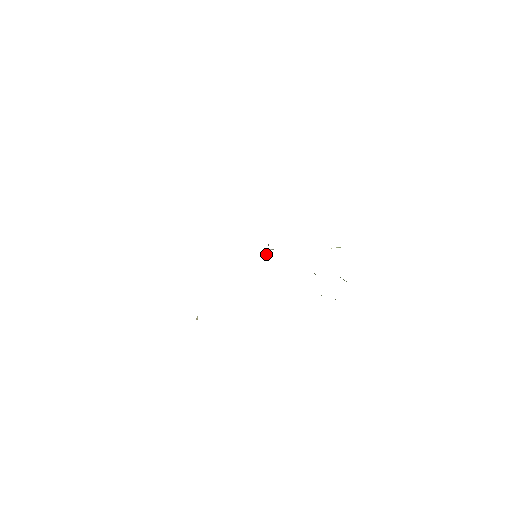
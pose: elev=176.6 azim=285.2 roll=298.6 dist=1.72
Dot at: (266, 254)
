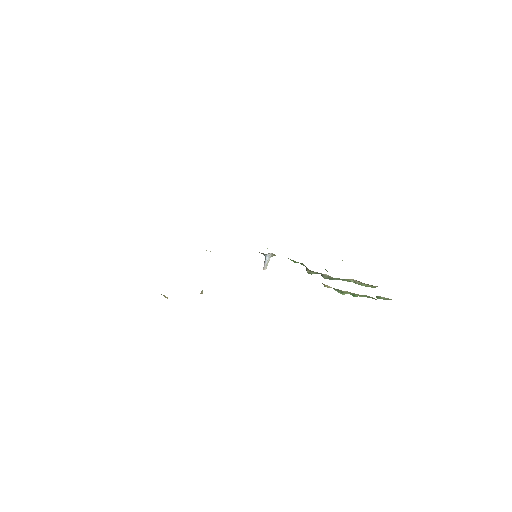
Dot at: (264, 267)
